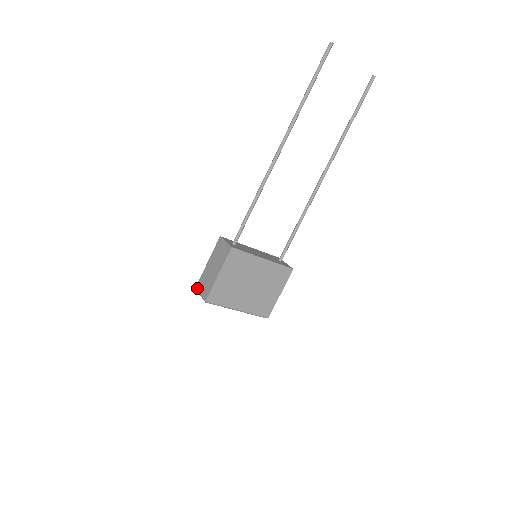
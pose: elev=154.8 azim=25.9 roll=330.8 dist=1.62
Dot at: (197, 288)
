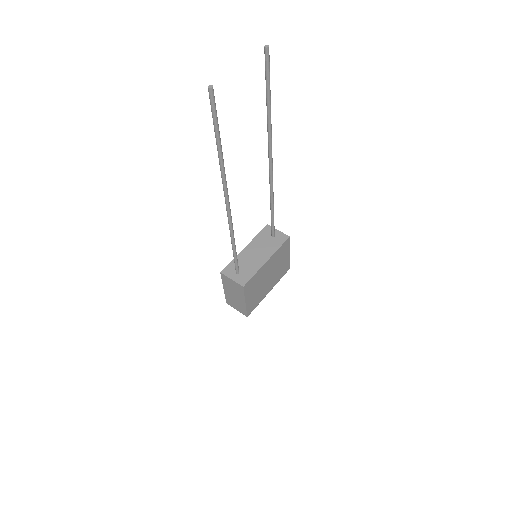
Dot at: occluded
